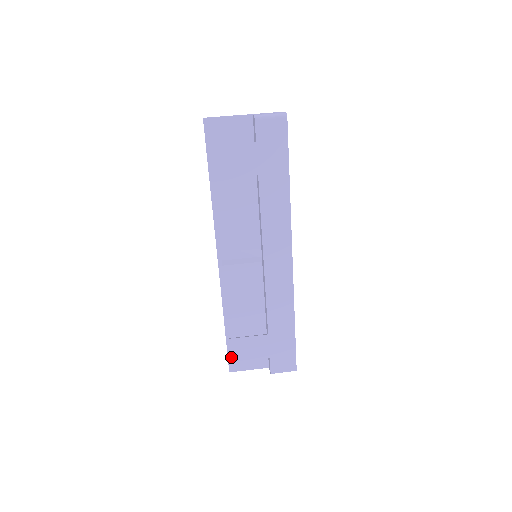
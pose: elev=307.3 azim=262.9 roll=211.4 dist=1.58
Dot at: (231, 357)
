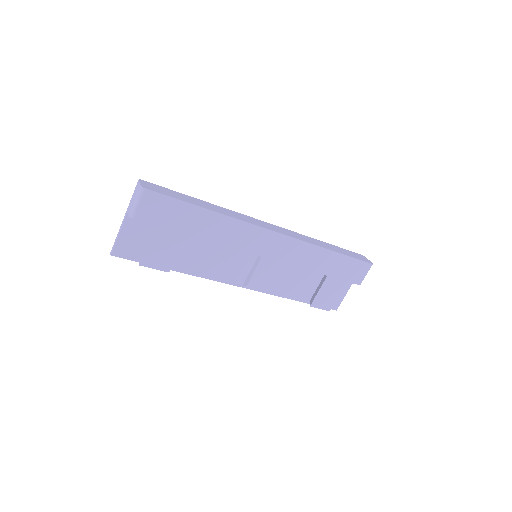
Dot at: occluded
